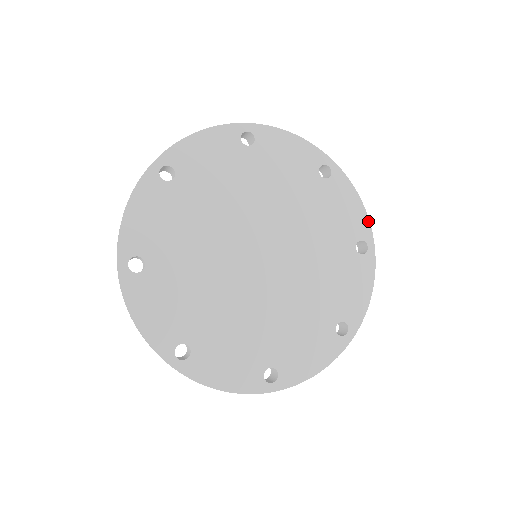
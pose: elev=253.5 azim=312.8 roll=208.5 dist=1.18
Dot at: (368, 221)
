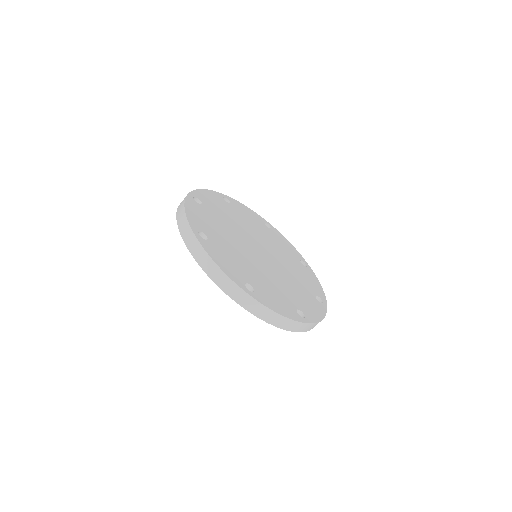
Dot at: (324, 295)
